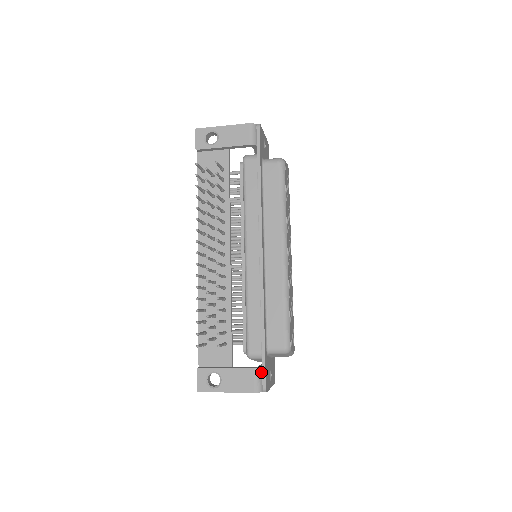
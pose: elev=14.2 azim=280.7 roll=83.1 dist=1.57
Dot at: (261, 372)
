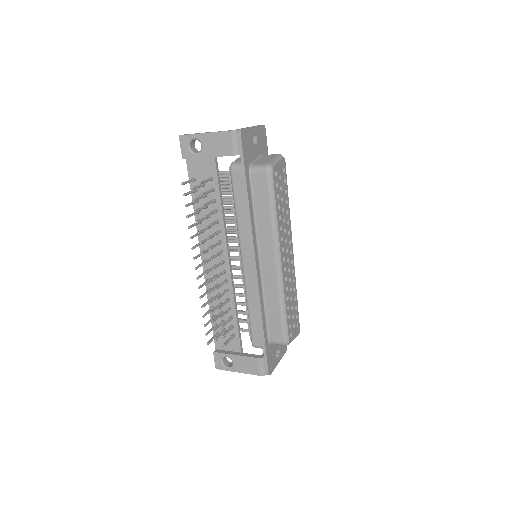
Dot at: (264, 361)
